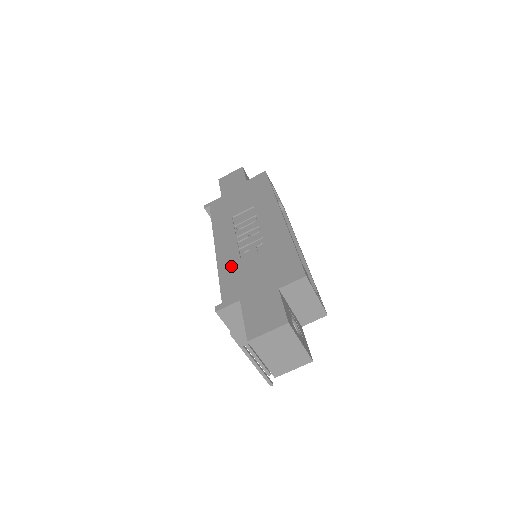
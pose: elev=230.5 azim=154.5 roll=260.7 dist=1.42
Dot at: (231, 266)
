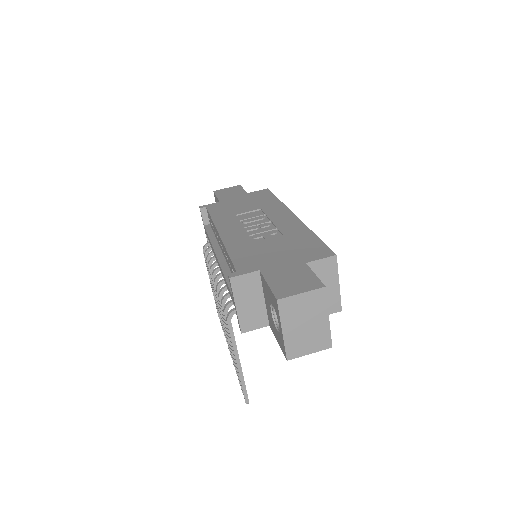
Dot at: (242, 246)
